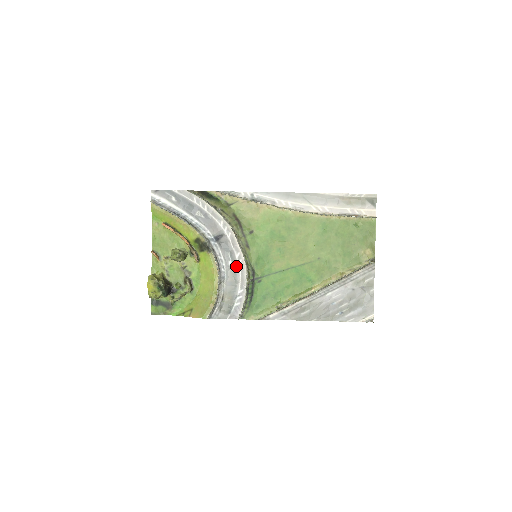
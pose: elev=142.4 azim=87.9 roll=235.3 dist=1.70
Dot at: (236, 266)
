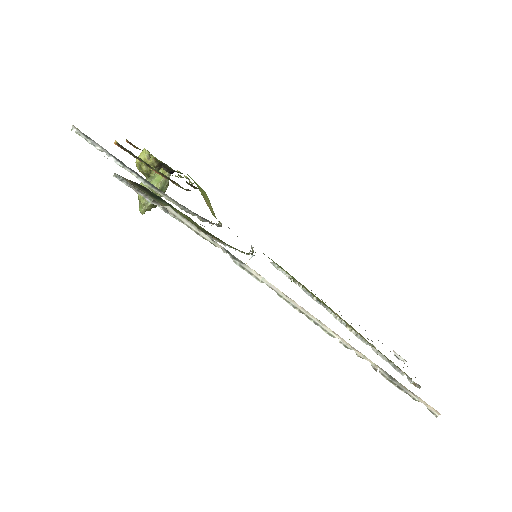
Dot at: occluded
